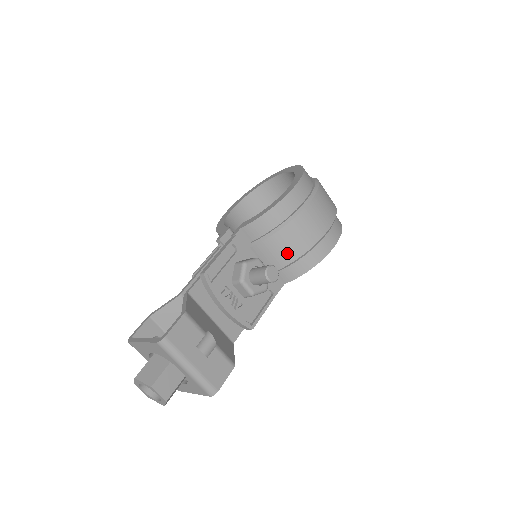
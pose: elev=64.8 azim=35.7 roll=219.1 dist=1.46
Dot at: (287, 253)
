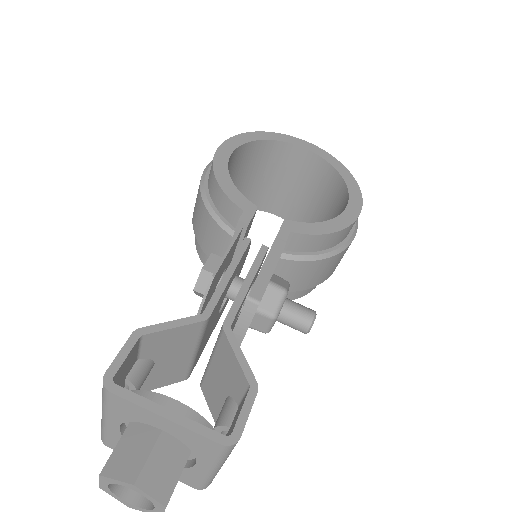
Dot at: (305, 281)
